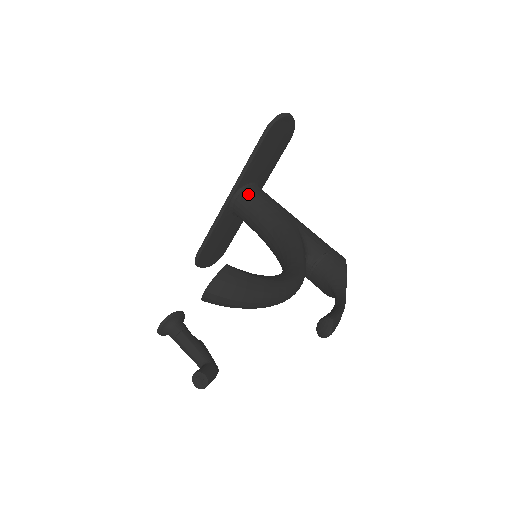
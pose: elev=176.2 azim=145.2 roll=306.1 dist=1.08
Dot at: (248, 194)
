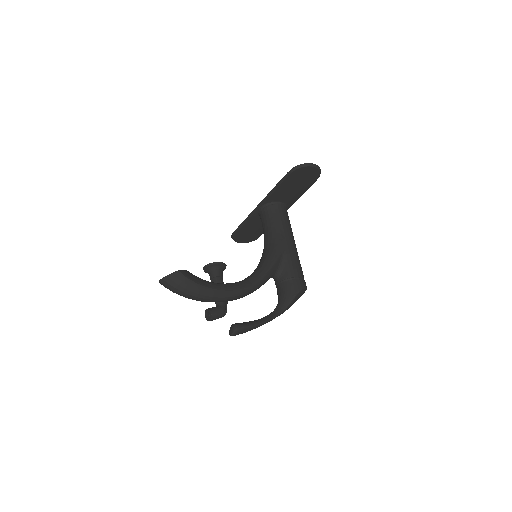
Dot at: (269, 210)
